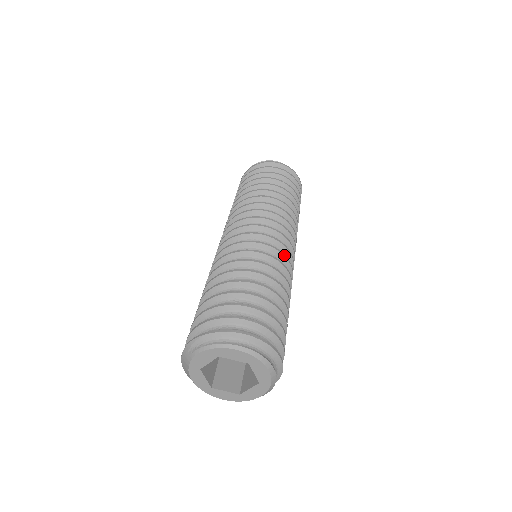
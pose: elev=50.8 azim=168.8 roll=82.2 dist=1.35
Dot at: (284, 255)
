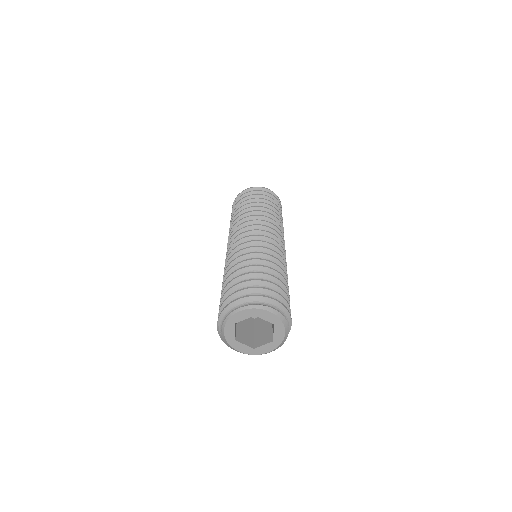
Dot at: (261, 241)
